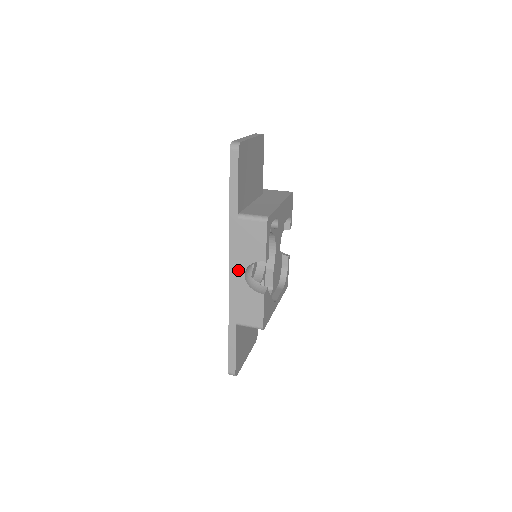
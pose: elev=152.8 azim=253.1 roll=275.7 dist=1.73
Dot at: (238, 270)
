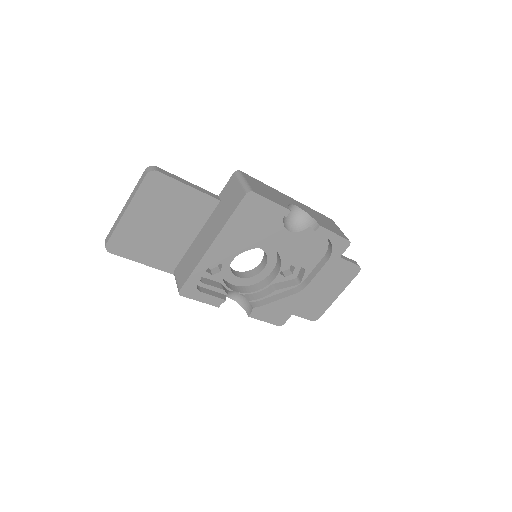
Dot at: occluded
